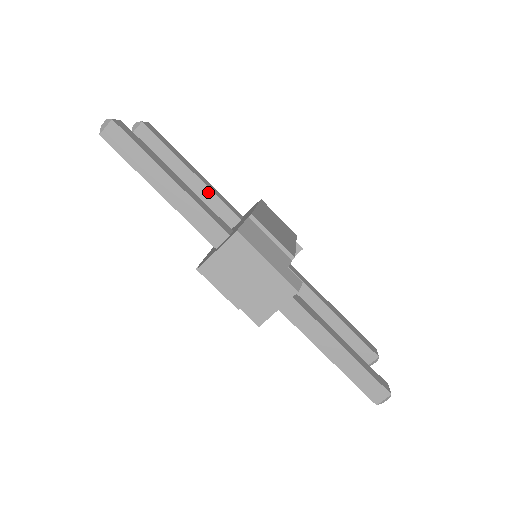
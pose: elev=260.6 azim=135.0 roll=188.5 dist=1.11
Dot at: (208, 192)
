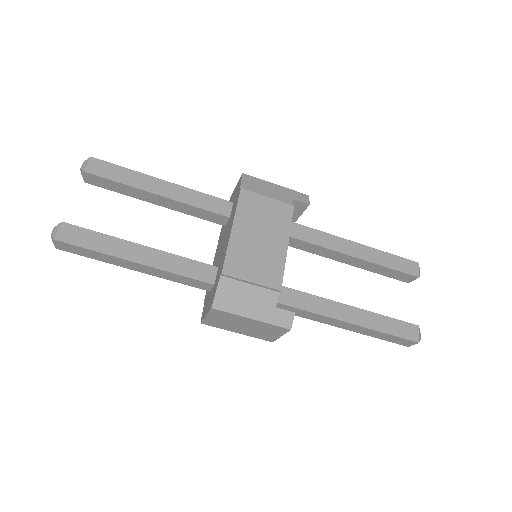
Dot at: (185, 206)
